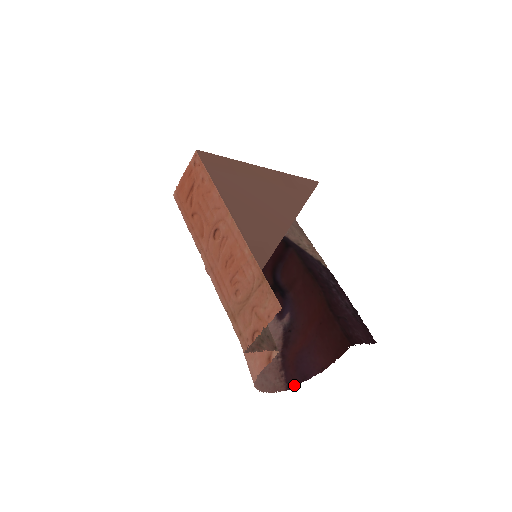
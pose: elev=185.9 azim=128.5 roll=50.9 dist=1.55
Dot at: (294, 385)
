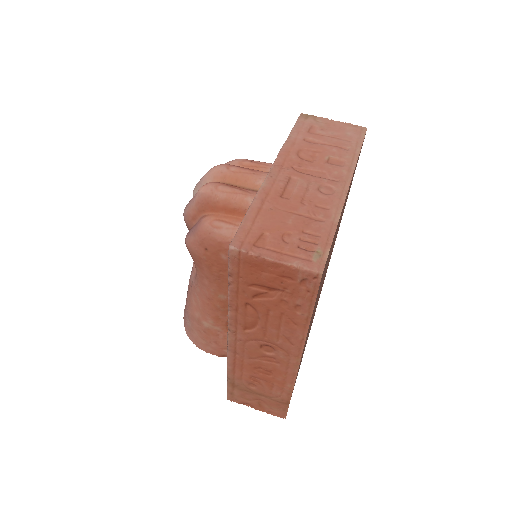
Dot at: occluded
